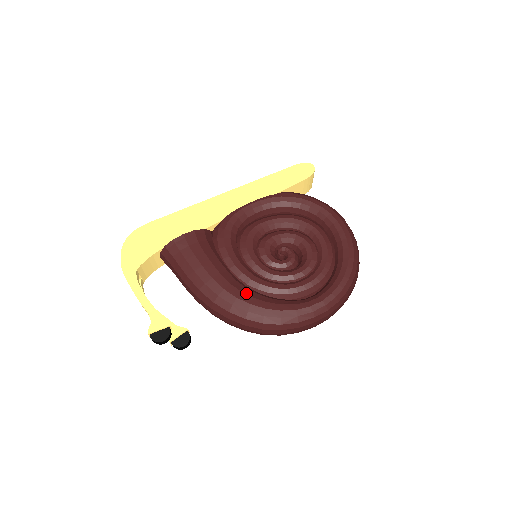
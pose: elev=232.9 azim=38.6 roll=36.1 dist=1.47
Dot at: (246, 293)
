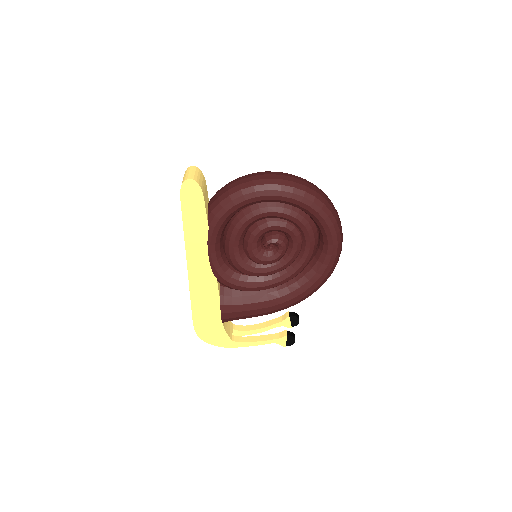
Dot at: (294, 290)
